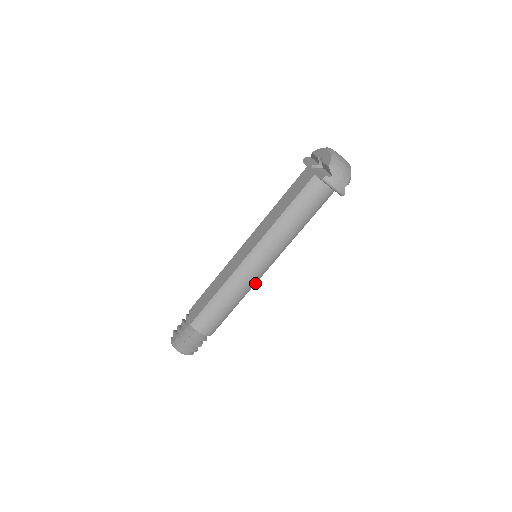
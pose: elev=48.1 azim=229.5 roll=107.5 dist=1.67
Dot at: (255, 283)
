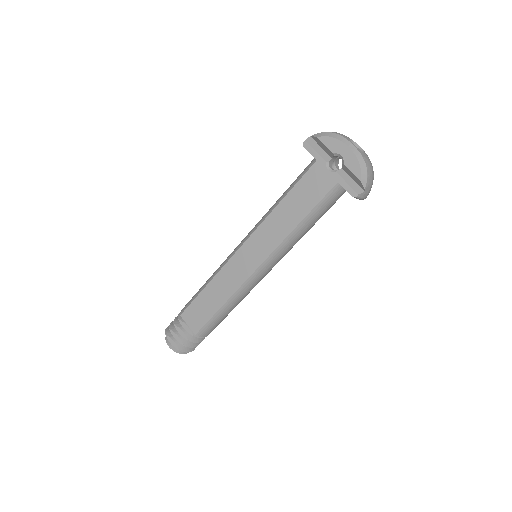
Dot at: occluded
